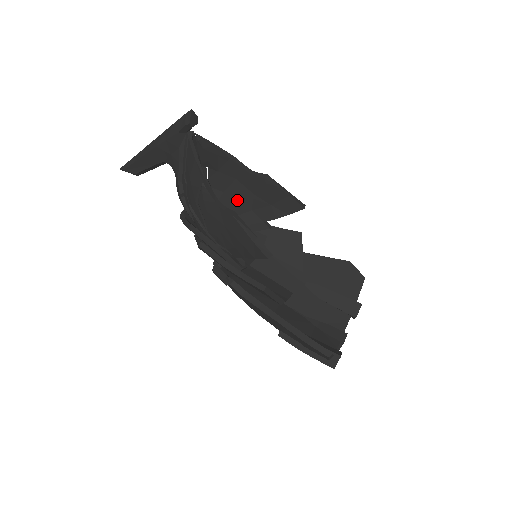
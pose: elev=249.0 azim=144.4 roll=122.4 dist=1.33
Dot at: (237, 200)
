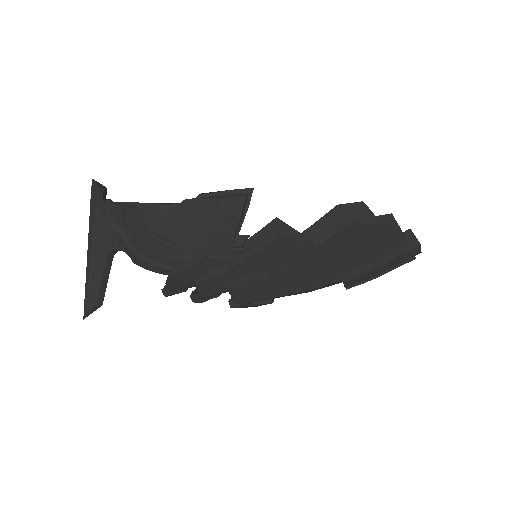
Dot at: occluded
